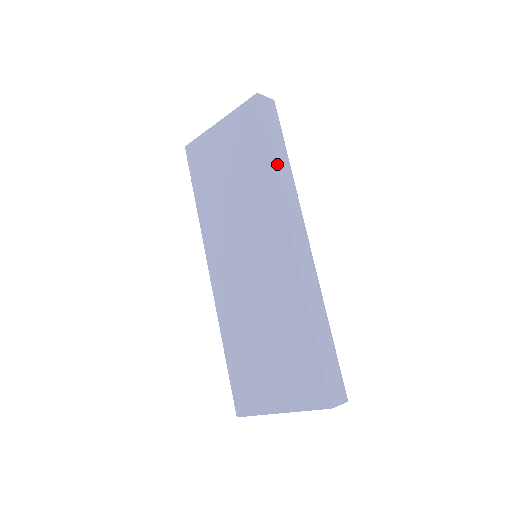
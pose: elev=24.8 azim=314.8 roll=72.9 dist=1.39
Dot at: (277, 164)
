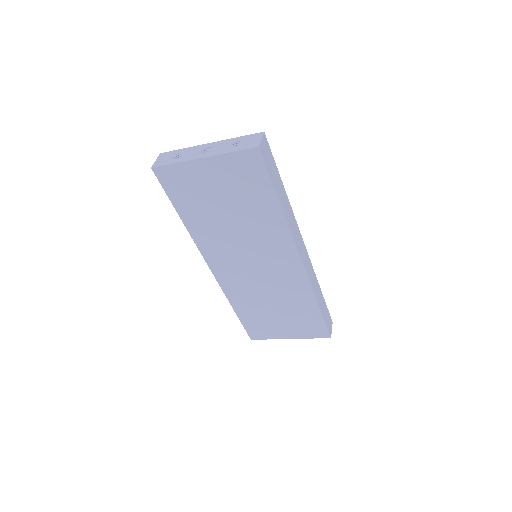
Dot at: (283, 207)
